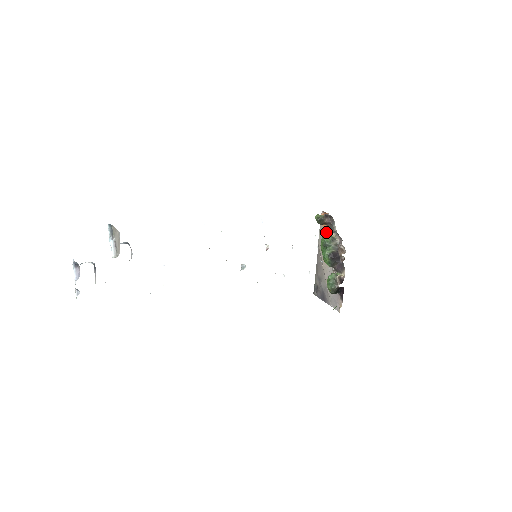
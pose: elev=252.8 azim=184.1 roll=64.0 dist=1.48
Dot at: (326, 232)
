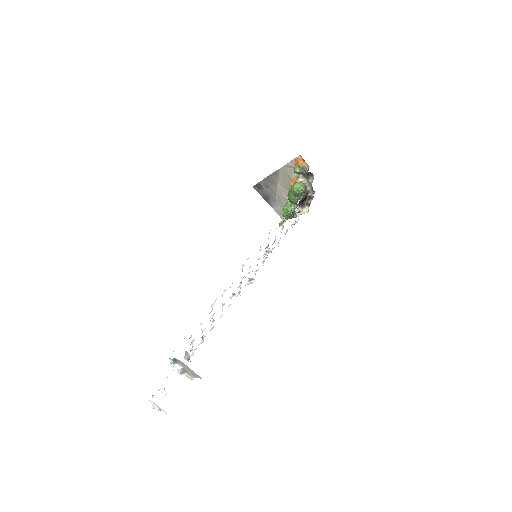
Dot at: occluded
